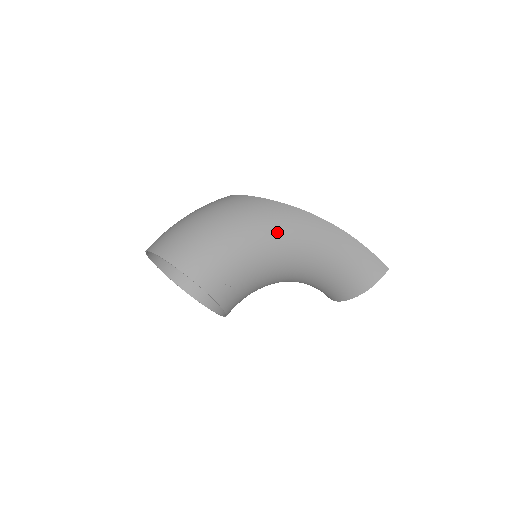
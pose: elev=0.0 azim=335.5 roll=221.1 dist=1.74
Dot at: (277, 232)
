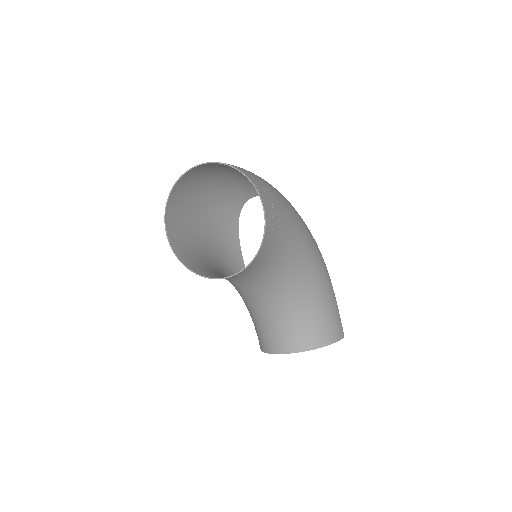
Dot at: (305, 230)
